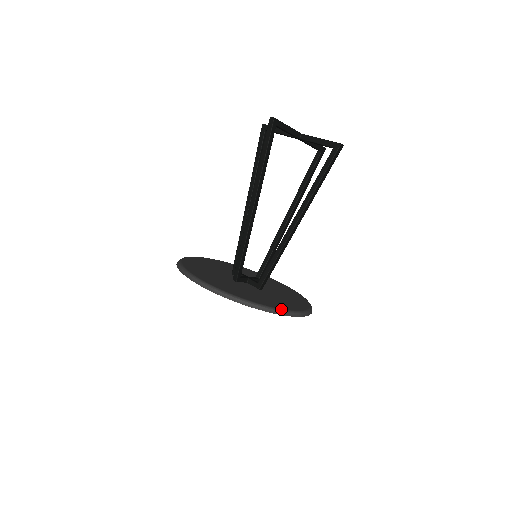
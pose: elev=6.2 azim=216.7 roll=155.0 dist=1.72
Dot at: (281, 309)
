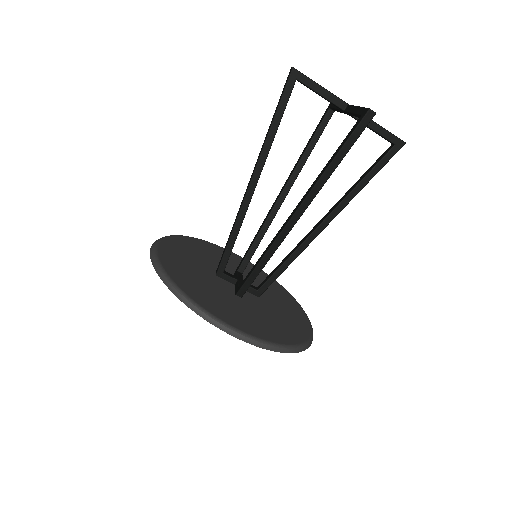
Dot at: (208, 311)
